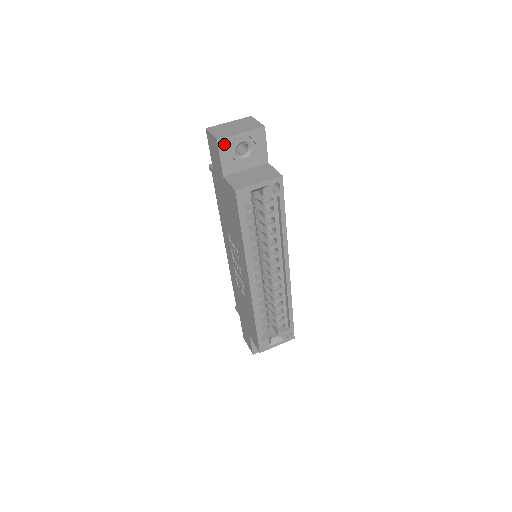
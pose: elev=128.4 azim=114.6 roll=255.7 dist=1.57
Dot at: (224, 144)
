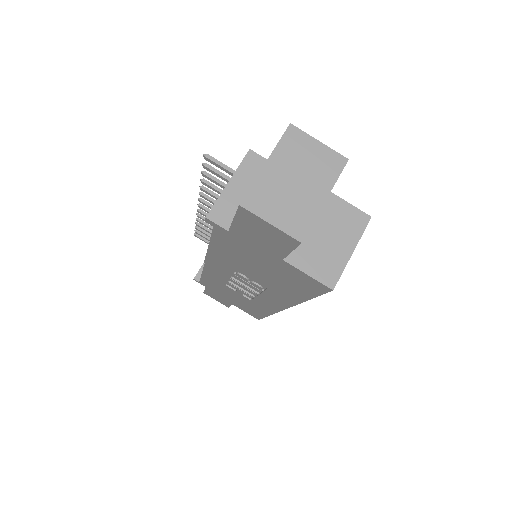
Dot at: (304, 235)
